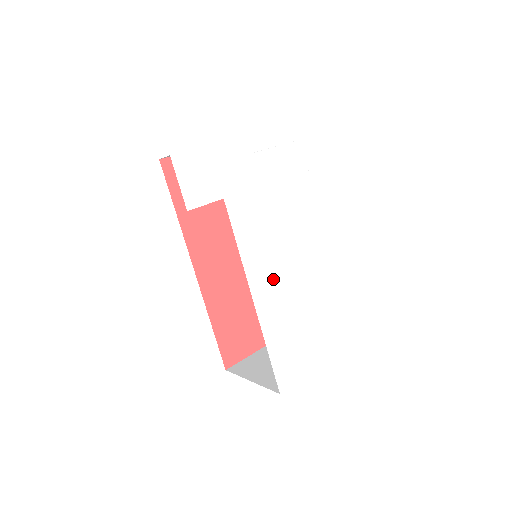
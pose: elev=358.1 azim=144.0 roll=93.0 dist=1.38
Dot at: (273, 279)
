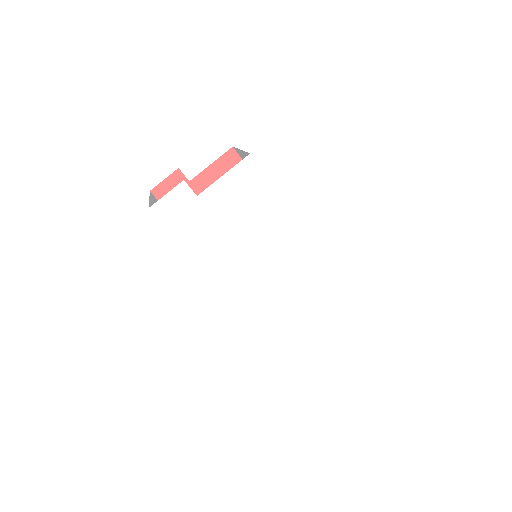
Dot at: (259, 292)
